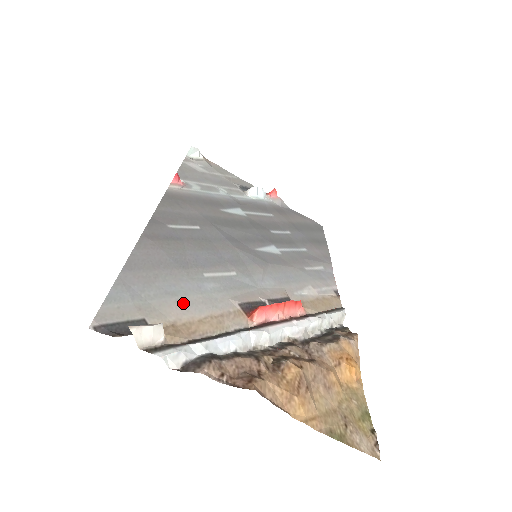
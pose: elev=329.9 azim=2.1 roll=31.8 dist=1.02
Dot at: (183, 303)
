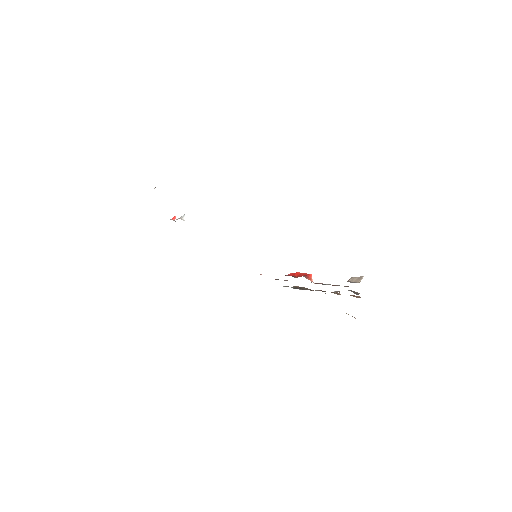
Dot at: occluded
